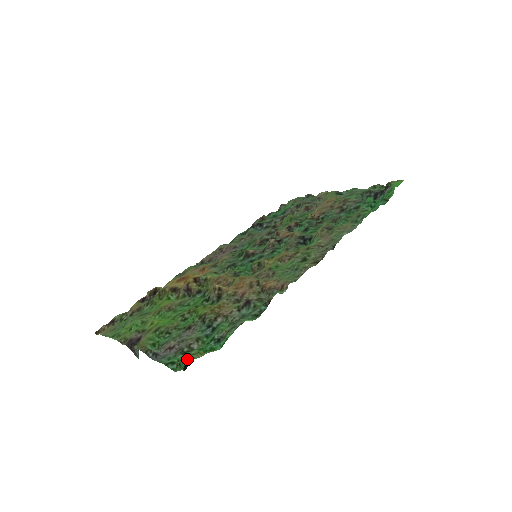
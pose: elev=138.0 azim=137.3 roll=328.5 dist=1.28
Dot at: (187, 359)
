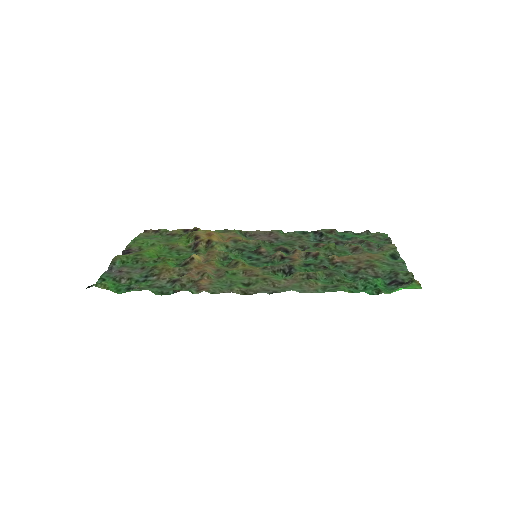
Dot at: occluded
